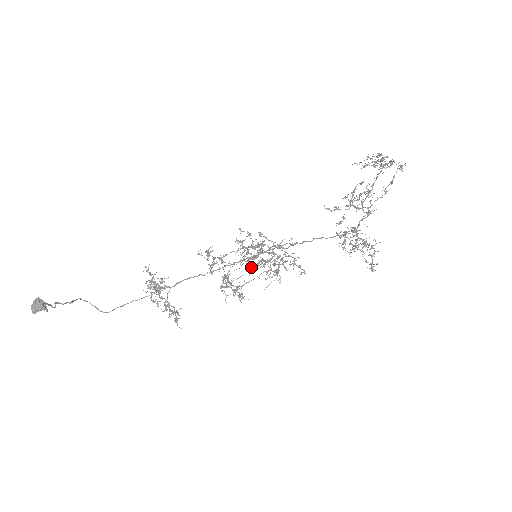
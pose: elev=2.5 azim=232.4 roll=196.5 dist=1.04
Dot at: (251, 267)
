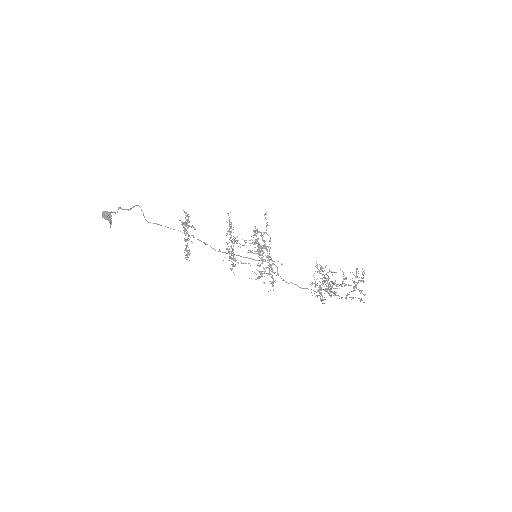
Dot at: (252, 252)
